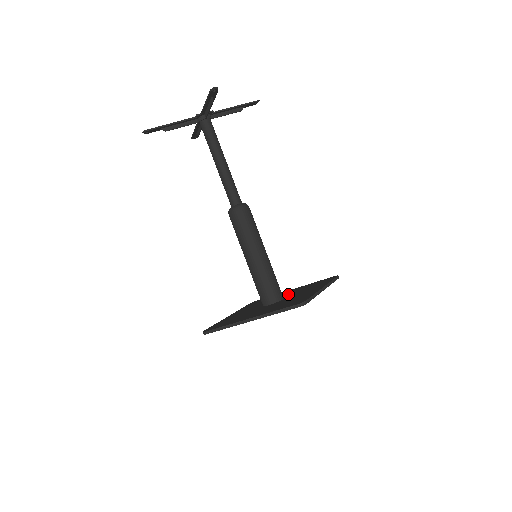
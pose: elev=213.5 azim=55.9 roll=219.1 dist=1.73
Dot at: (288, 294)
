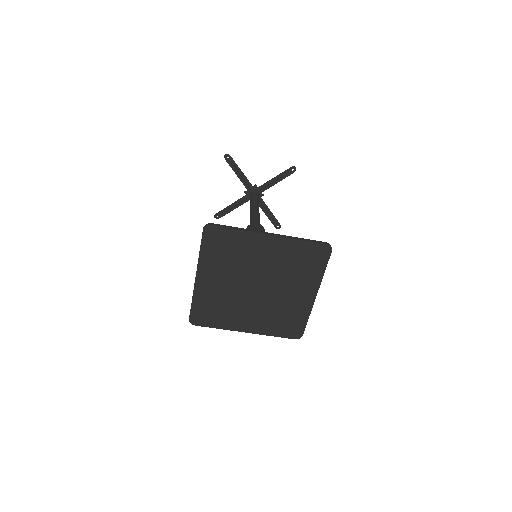
Dot at: (260, 305)
